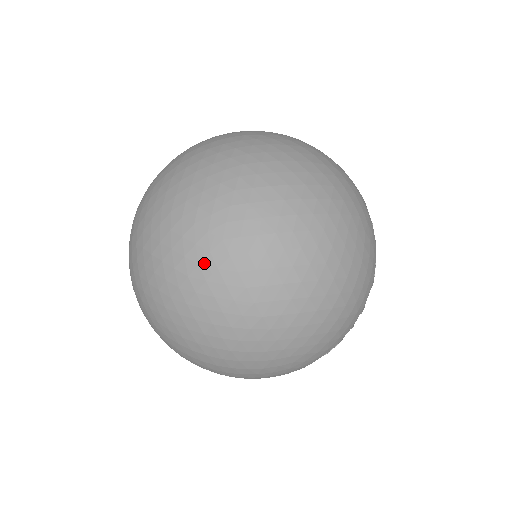
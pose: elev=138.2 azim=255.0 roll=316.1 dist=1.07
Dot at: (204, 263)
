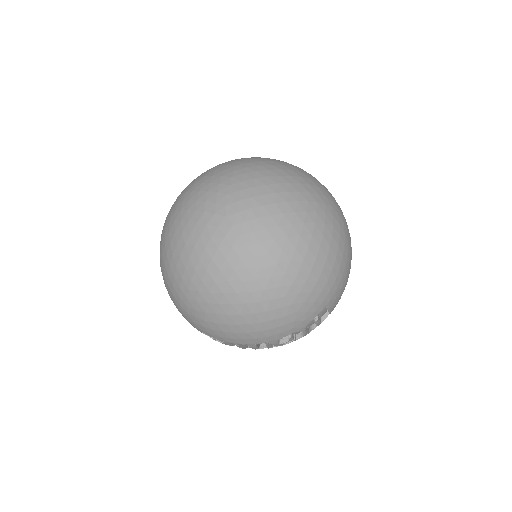
Dot at: (207, 215)
